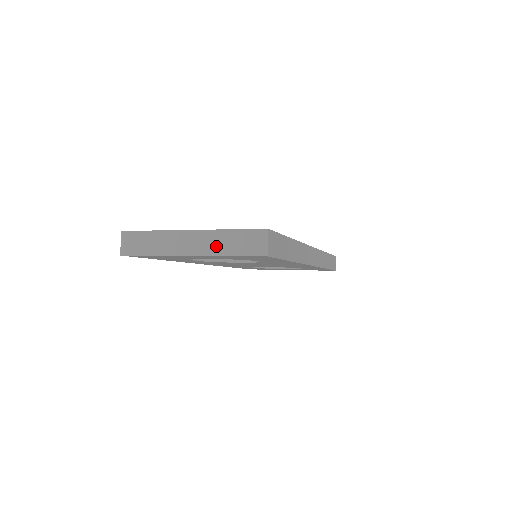
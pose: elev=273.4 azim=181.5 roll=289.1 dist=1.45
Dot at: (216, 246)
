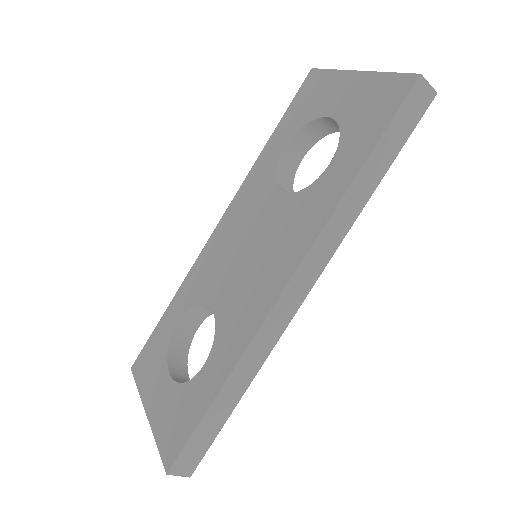
Dot at: occluded
